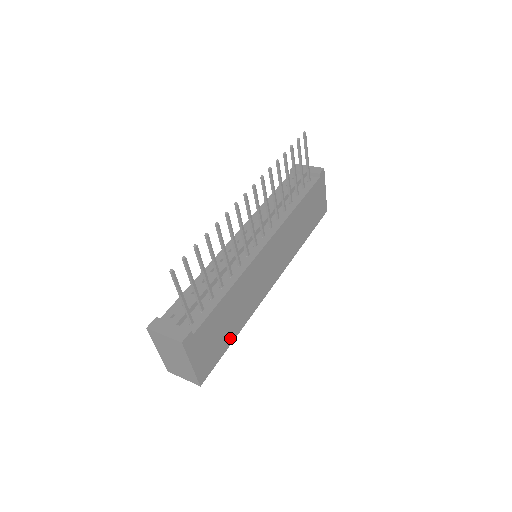
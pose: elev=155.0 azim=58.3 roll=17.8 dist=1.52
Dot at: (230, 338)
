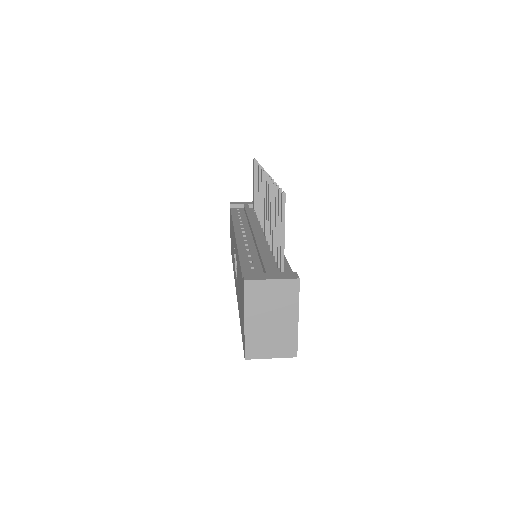
Dot at: occluded
